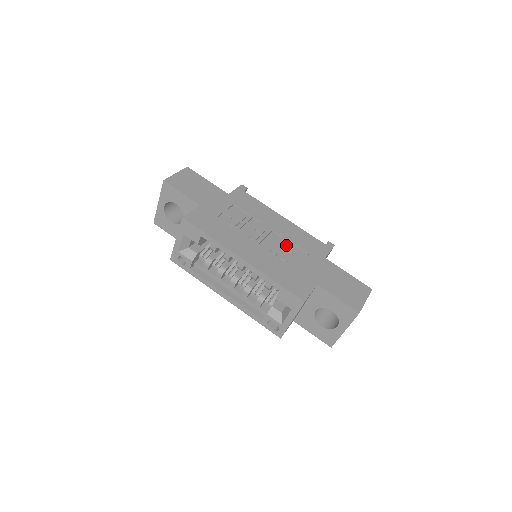
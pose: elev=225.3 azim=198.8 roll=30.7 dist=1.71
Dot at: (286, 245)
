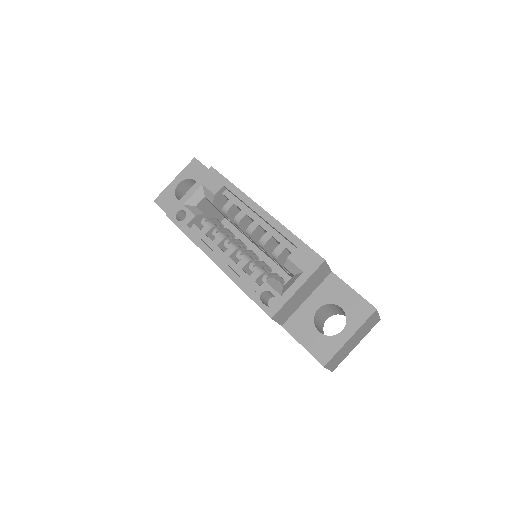
Dot at: occluded
